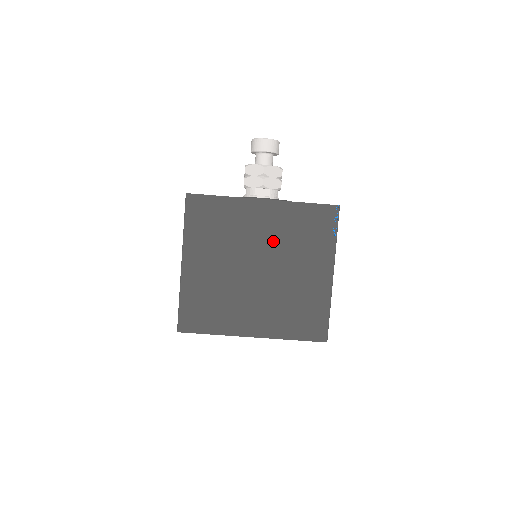
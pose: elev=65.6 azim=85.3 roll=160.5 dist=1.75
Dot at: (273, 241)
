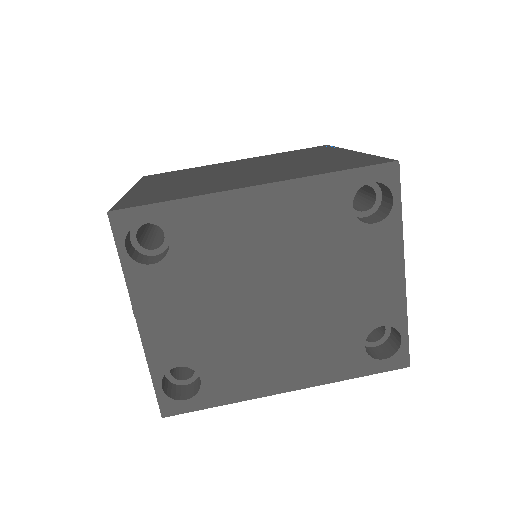
Dot at: occluded
